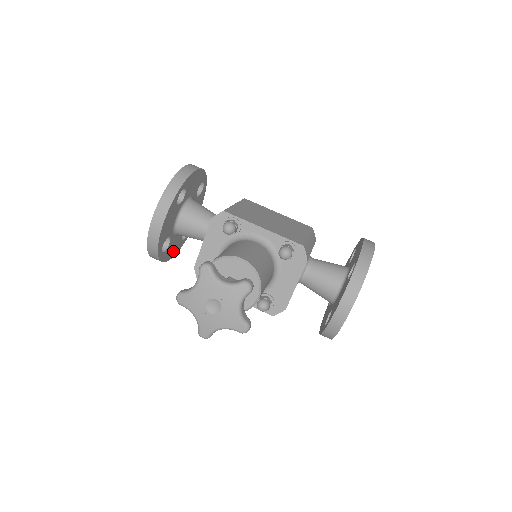
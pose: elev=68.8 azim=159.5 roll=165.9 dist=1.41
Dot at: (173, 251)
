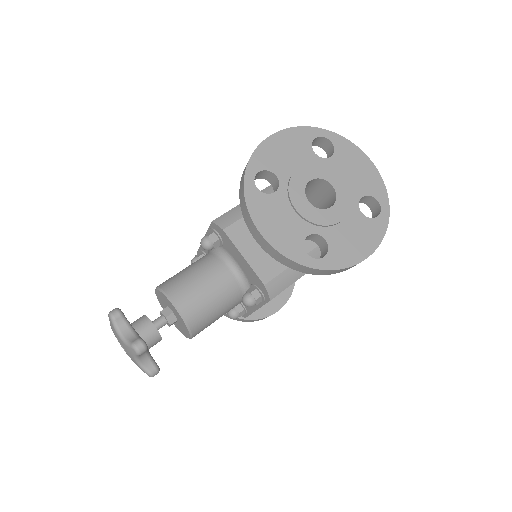
Dot at: (276, 301)
